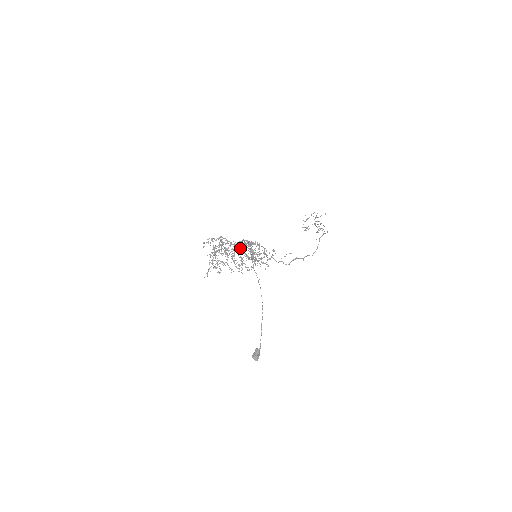
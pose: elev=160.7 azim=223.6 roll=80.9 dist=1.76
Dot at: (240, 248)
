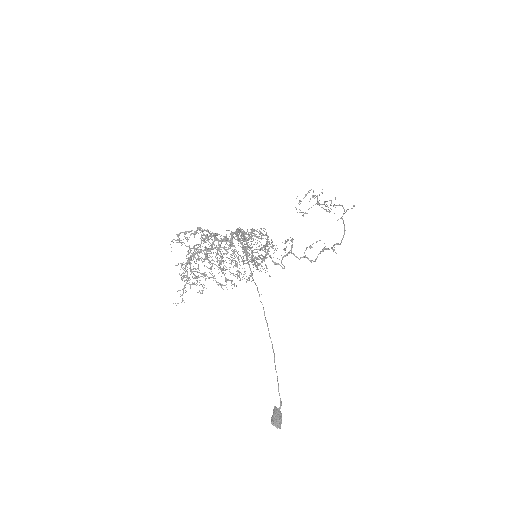
Dot at: occluded
